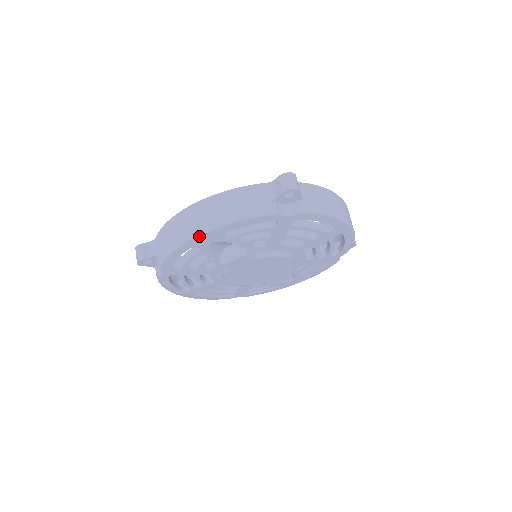
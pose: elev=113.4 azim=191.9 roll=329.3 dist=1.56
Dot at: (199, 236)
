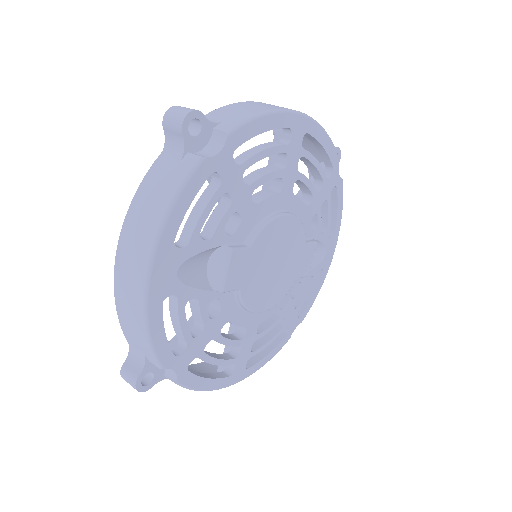
Dot at: (150, 277)
